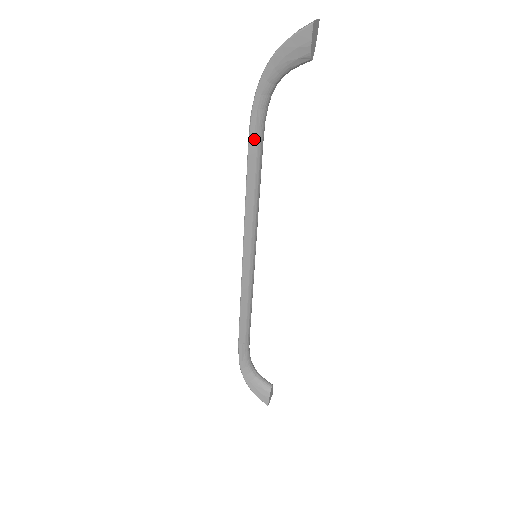
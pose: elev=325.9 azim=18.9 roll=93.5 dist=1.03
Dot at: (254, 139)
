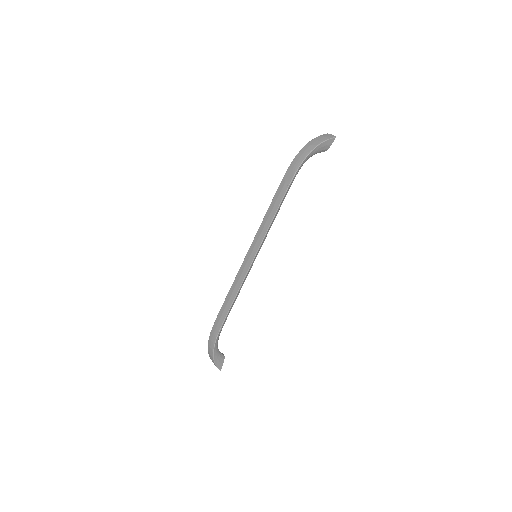
Dot at: occluded
